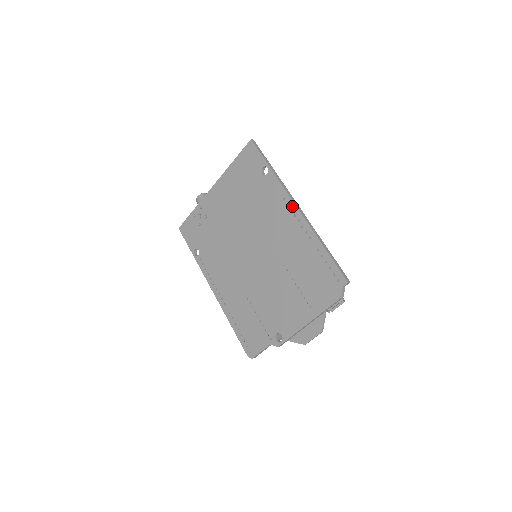
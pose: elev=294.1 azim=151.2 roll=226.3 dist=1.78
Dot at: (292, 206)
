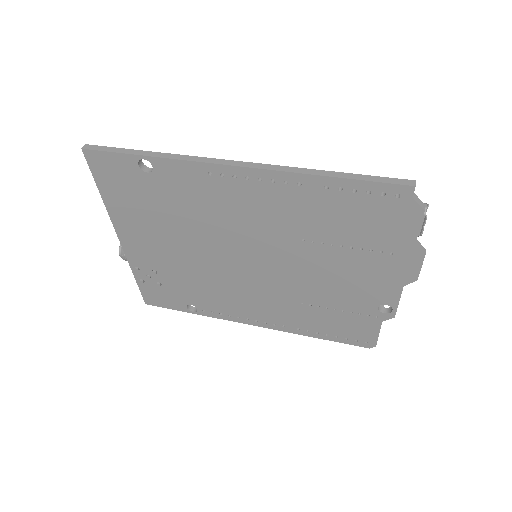
Dot at: (229, 171)
